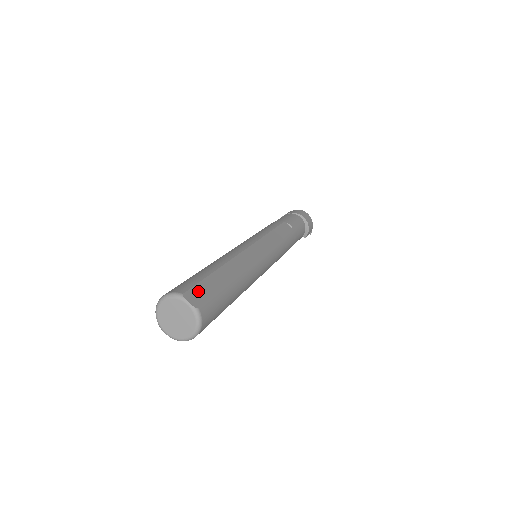
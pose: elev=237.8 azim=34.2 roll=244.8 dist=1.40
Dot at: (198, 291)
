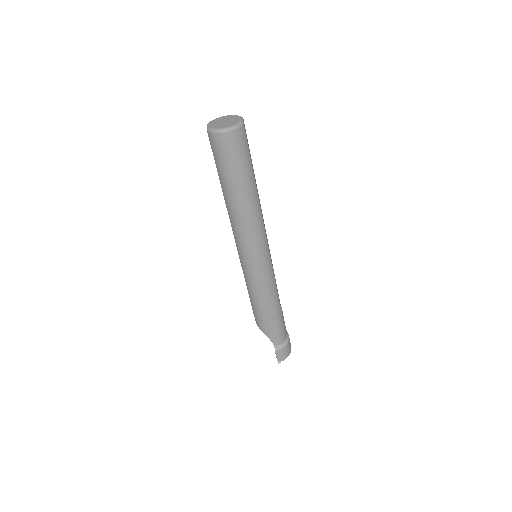
Dot at: occluded
